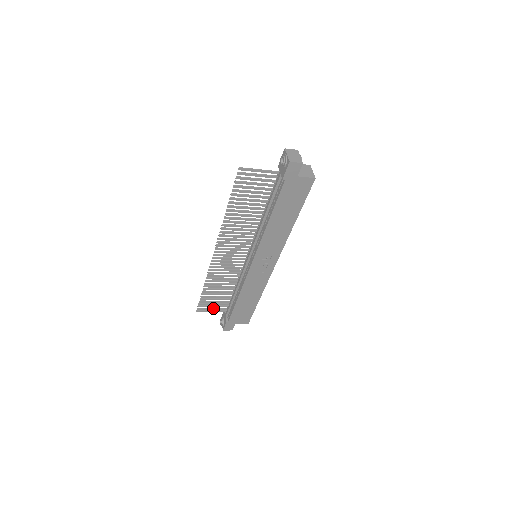
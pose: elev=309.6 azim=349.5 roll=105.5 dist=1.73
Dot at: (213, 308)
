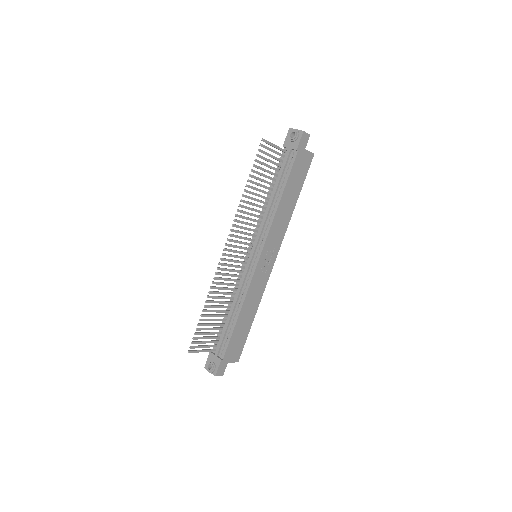
Dot at: (204, 345)
